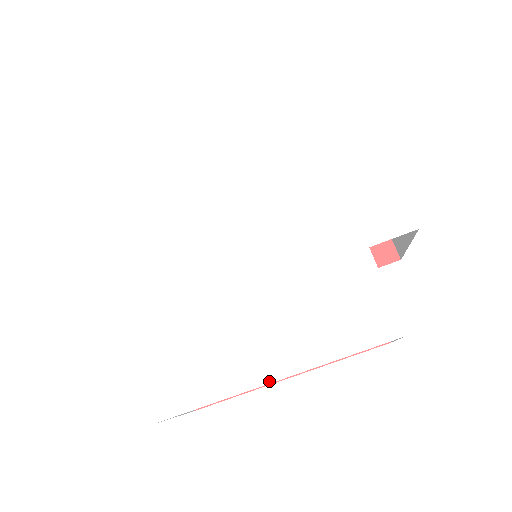
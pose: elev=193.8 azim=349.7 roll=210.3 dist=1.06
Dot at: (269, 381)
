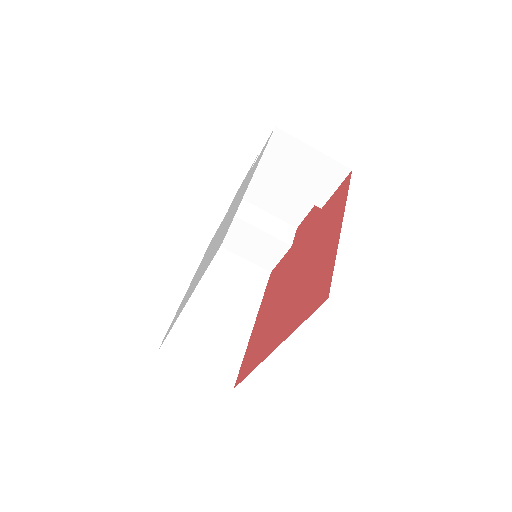
Dot at: (250, 180)
